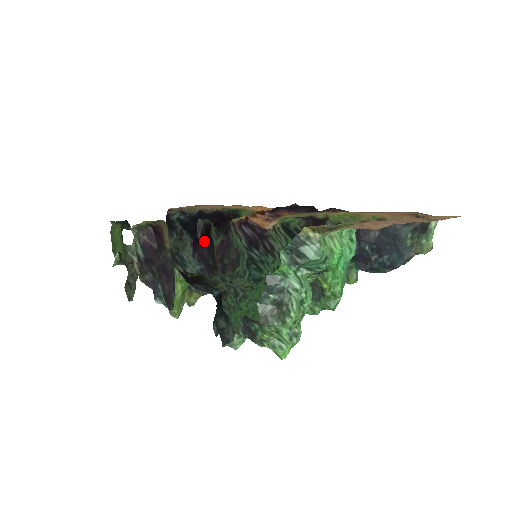
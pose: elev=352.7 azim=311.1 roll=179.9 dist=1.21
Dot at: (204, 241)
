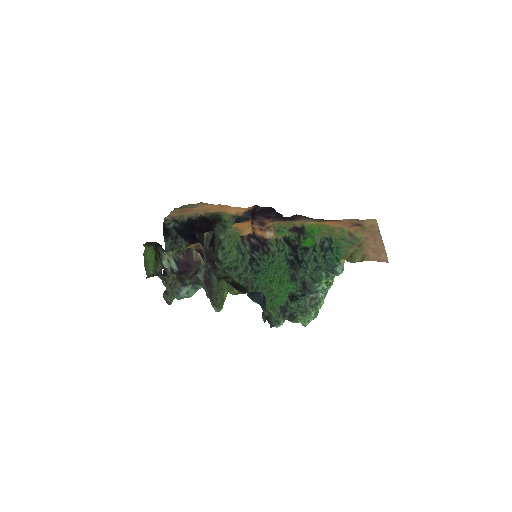
Dot at: (211, 247)
